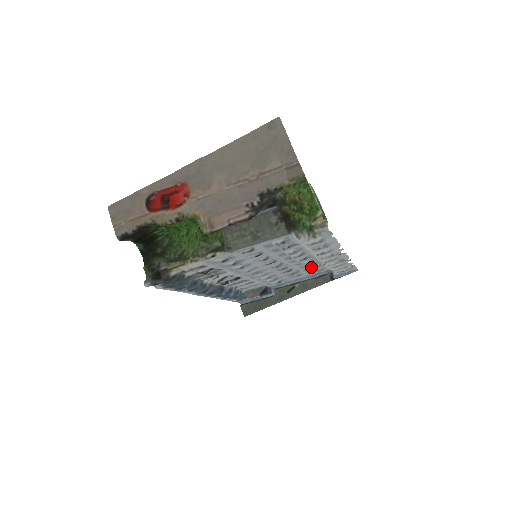
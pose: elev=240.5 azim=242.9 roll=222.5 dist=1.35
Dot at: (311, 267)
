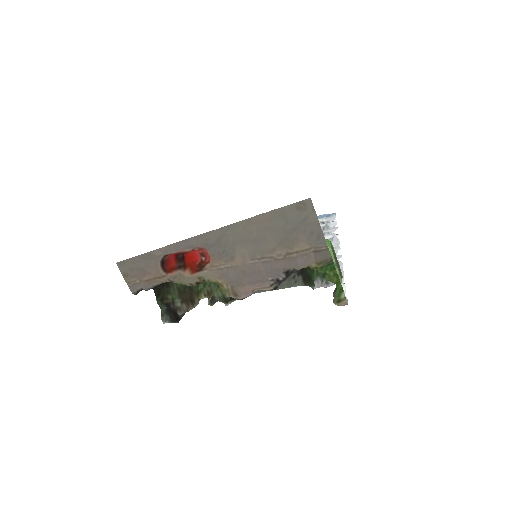
Dot at: occluded
